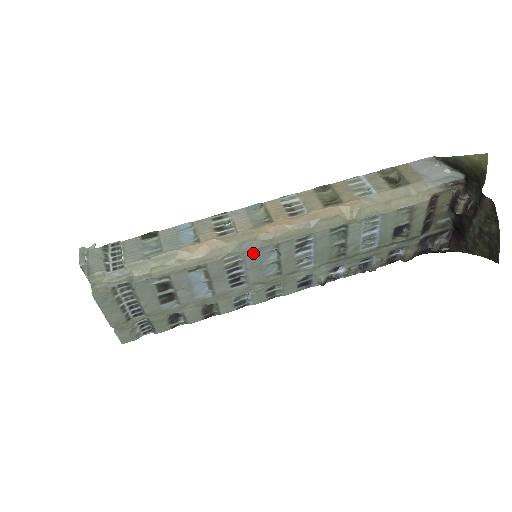
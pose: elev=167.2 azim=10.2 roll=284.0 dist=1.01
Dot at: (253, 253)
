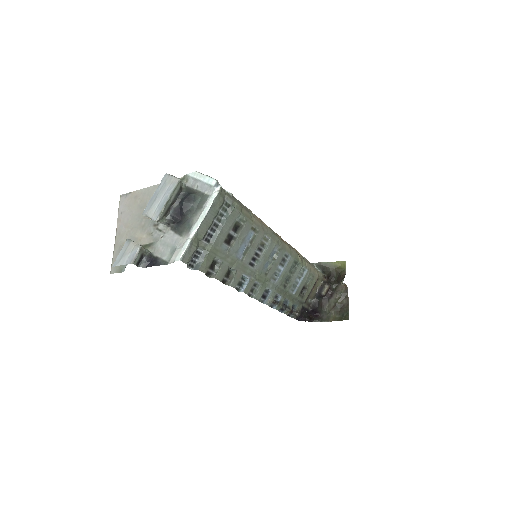
Dot at: (273, 244)
